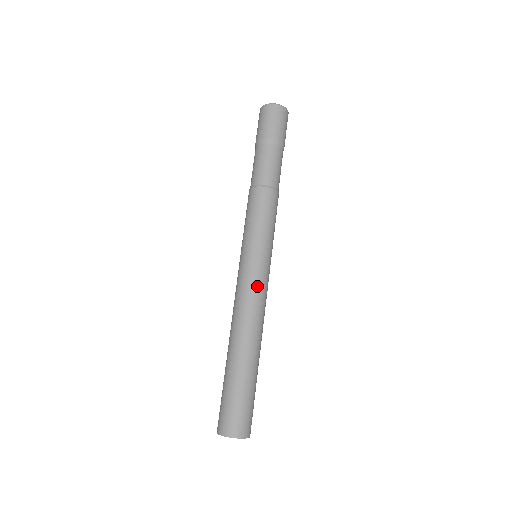
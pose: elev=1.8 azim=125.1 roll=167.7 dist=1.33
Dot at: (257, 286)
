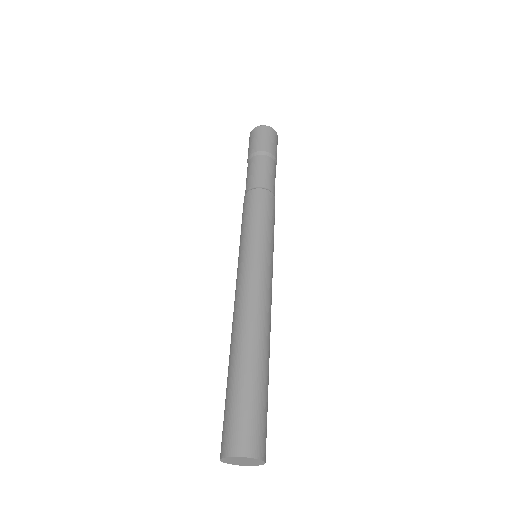
Dot at: (255, 277)
